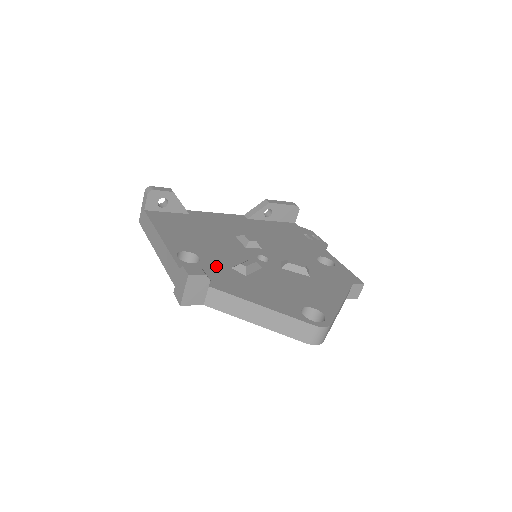
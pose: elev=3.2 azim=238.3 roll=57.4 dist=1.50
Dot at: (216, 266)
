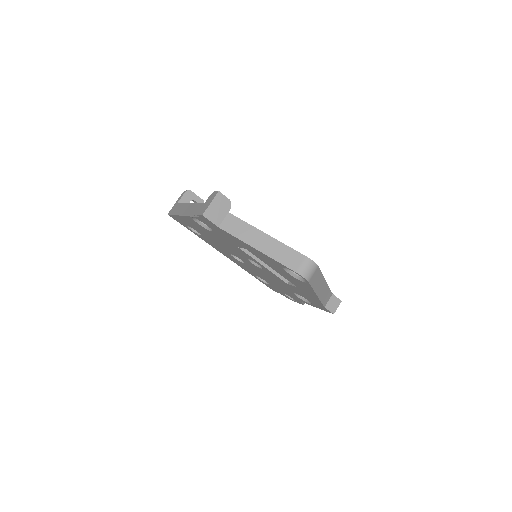
Dot at: occluded
